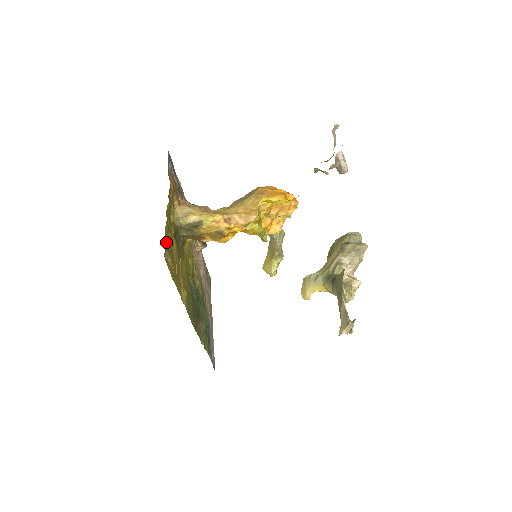
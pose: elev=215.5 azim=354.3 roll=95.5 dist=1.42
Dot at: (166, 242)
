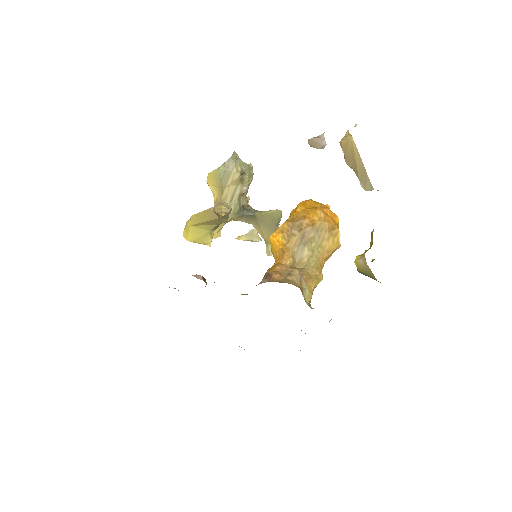
Dot at: occluded
